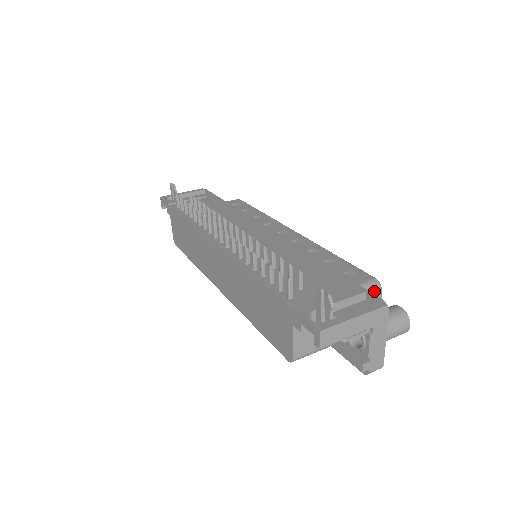
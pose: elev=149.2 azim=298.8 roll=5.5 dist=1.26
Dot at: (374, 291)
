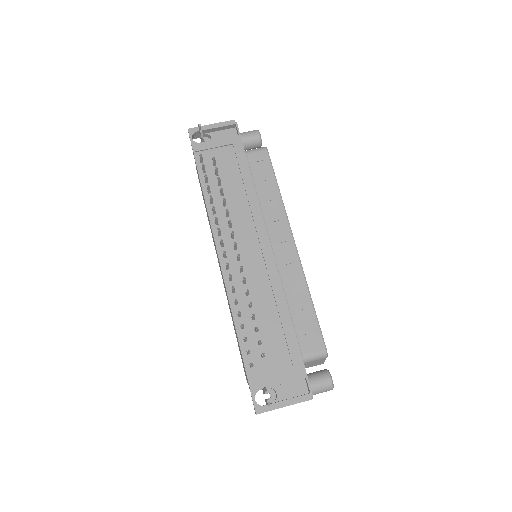
Dot at: (320, 359)
